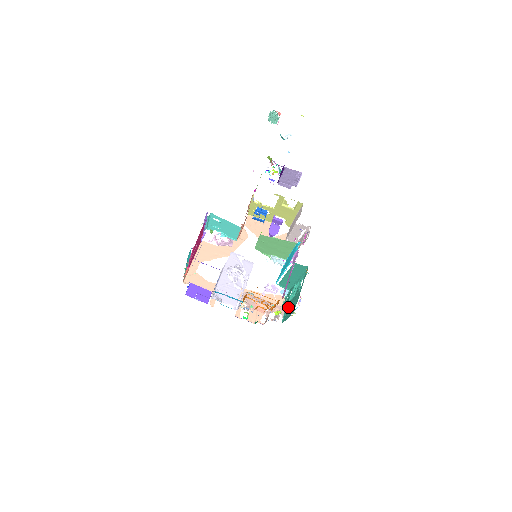
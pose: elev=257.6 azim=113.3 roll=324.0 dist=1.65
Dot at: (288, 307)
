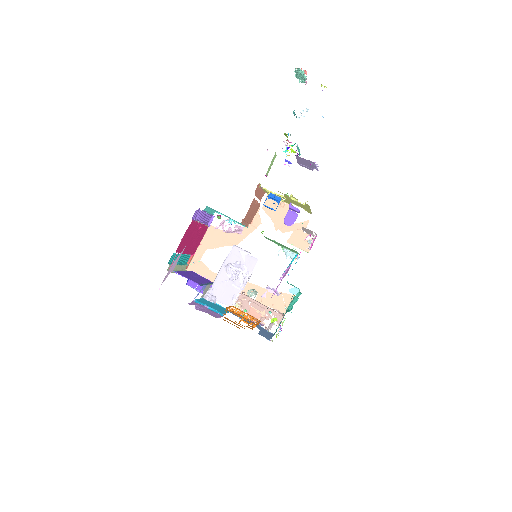
Dot at: occluded
